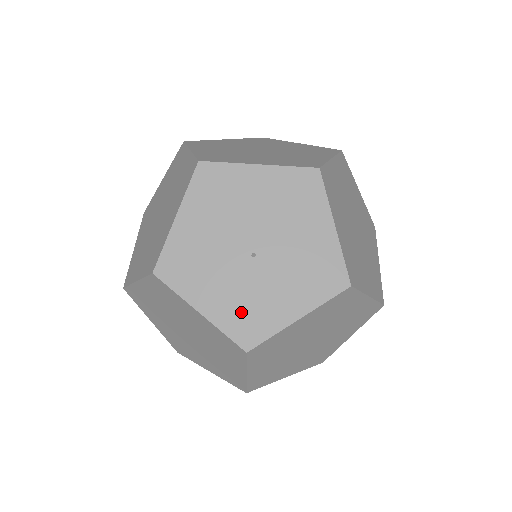
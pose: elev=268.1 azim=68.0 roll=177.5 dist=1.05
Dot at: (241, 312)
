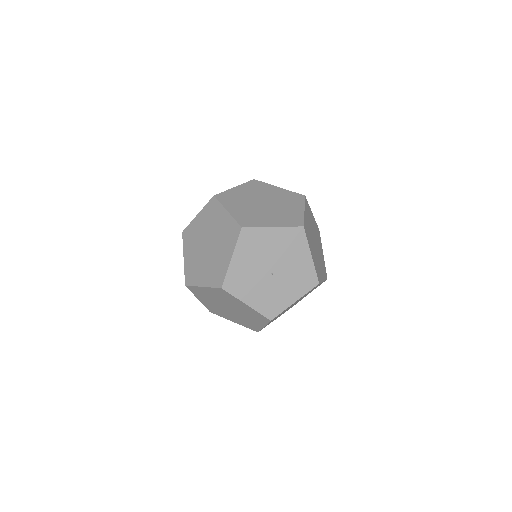
Dot at: (267, 302)
